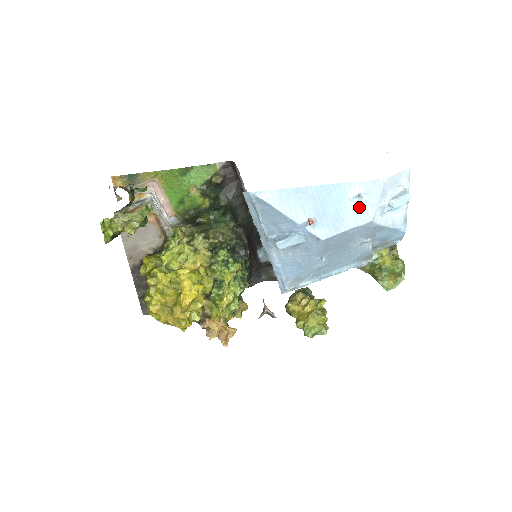
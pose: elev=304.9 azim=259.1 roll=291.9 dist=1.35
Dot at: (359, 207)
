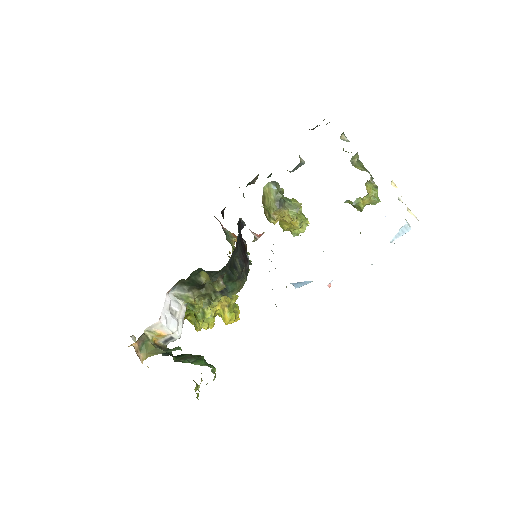
Dot at: occluded
